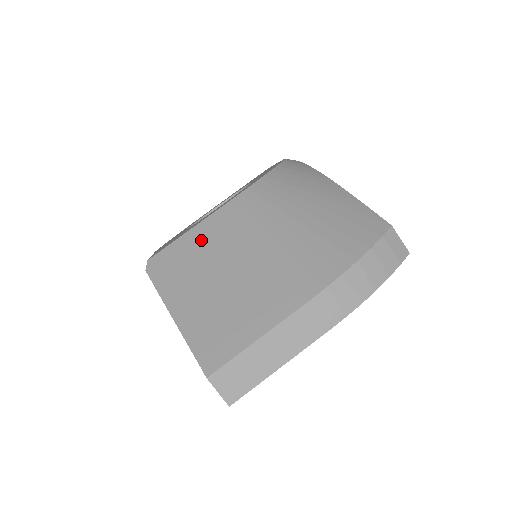
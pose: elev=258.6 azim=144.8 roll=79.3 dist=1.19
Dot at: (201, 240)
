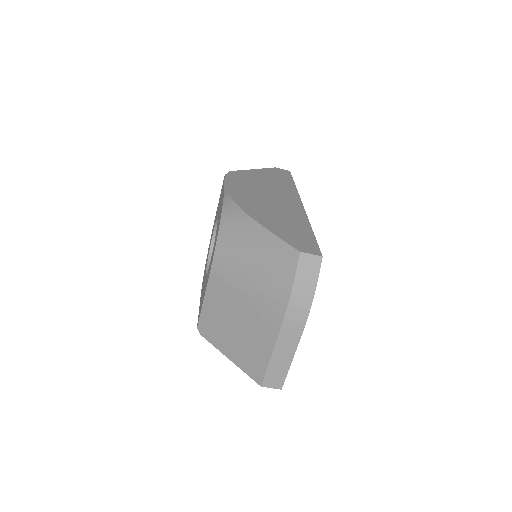
Dot at: (212, 307)
